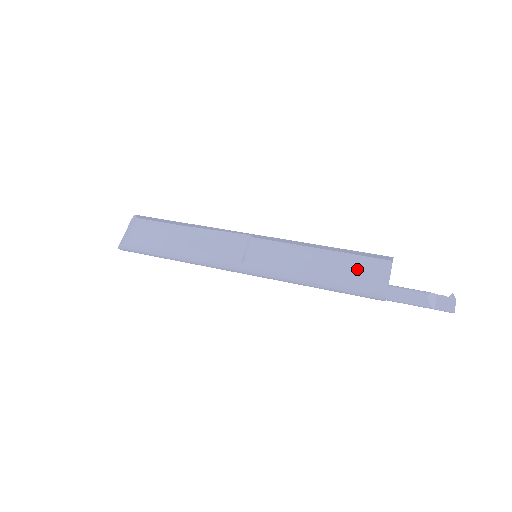
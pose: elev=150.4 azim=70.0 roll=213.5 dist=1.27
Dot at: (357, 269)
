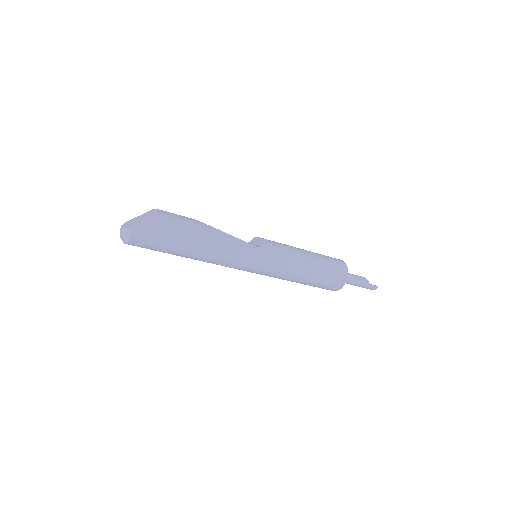
Dot at: (328, 257)
